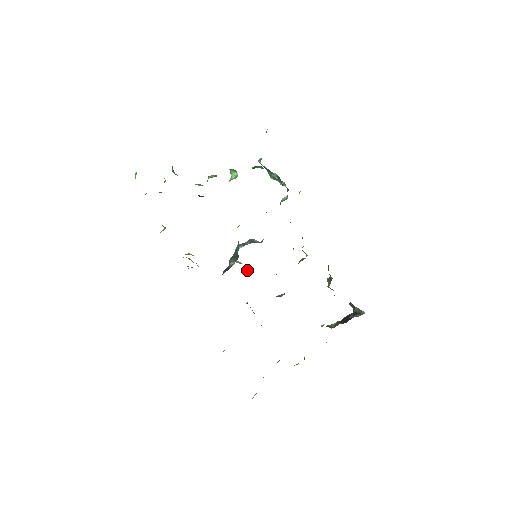
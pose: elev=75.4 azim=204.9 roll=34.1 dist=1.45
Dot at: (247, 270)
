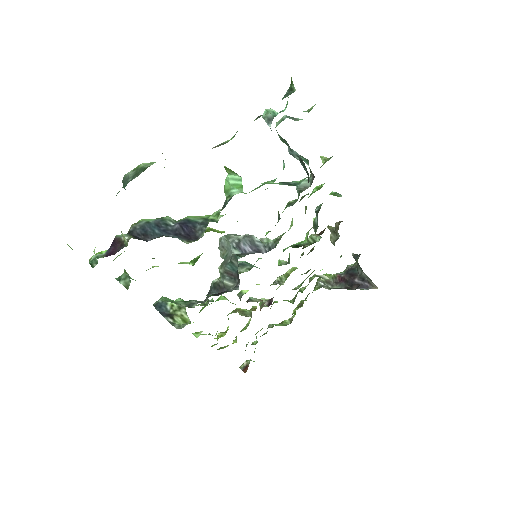
Dot at: (242, 269)
